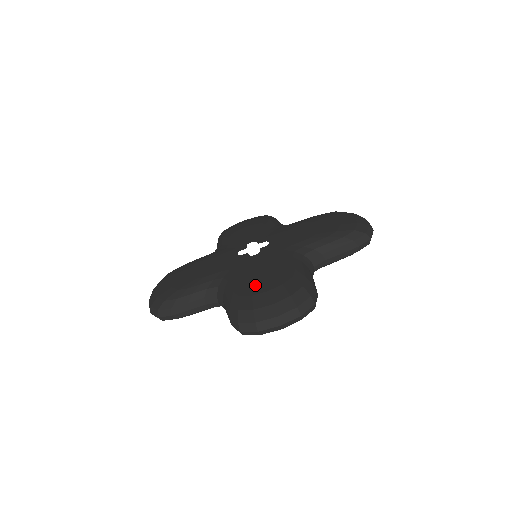
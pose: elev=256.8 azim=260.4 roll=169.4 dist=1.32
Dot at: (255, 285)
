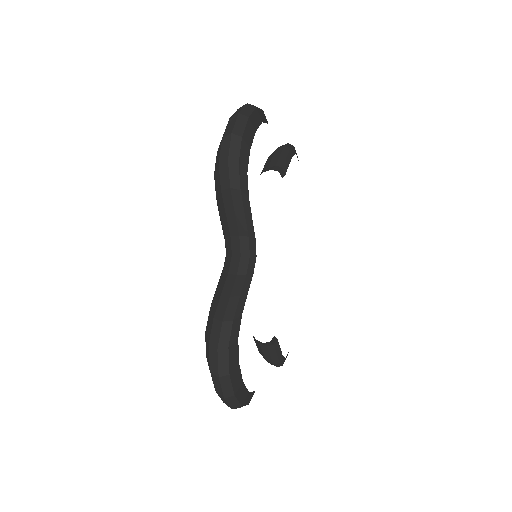
Dot at: occluded
